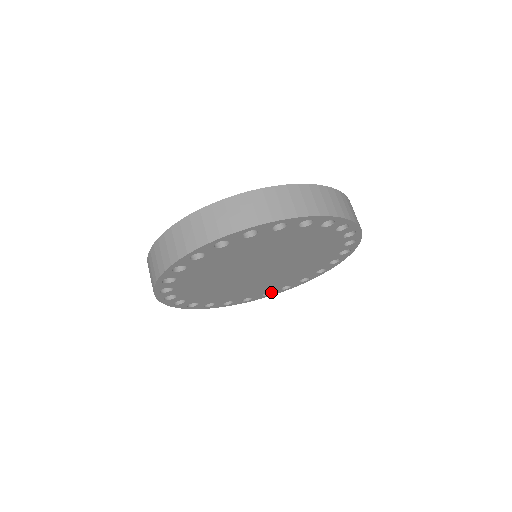
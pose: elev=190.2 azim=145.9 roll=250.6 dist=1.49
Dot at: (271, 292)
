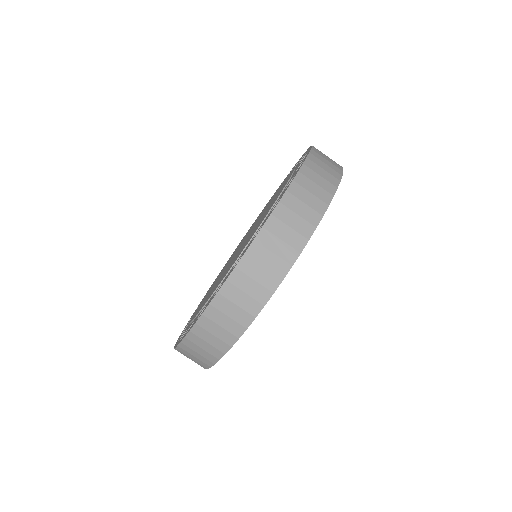
Dot at: occluded
